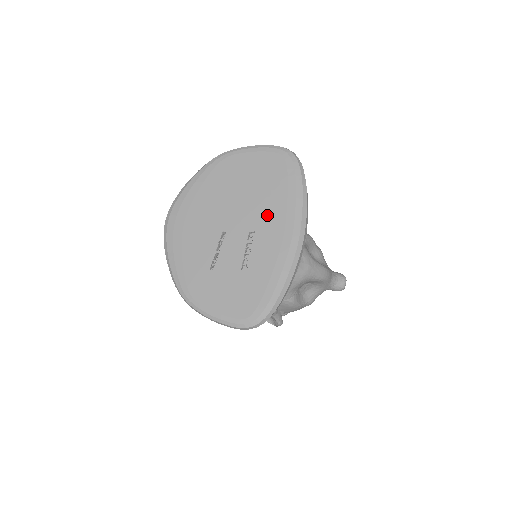
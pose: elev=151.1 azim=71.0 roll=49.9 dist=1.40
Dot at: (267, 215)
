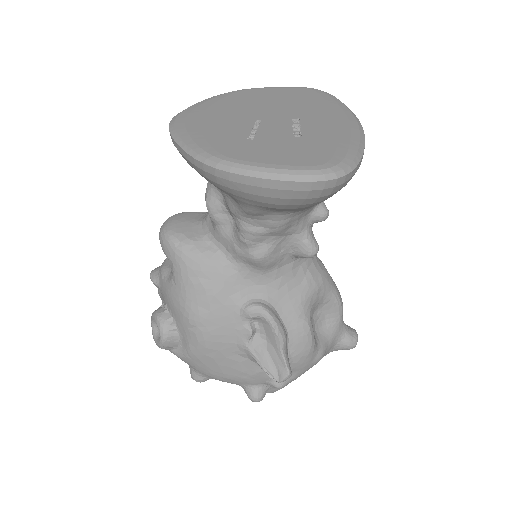
Dot at: (309, 111)
